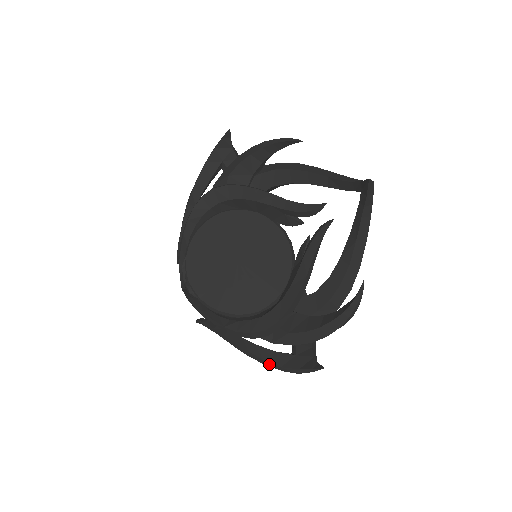
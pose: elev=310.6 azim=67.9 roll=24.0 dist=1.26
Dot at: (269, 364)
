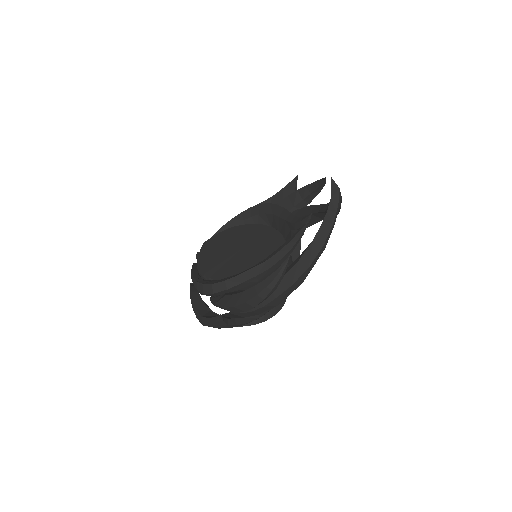
Dot at: (198, 315)
